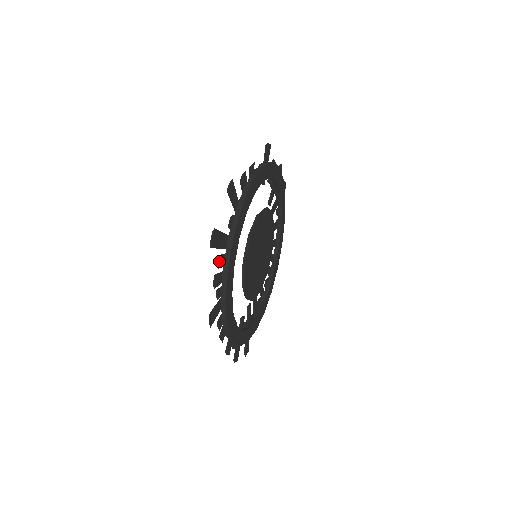
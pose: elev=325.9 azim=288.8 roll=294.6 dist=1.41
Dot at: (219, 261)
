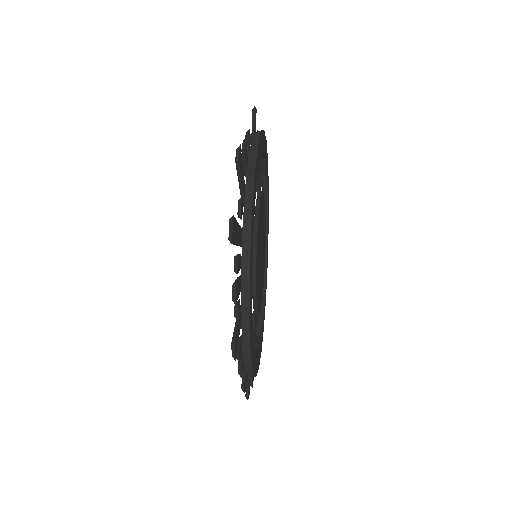
Dot at: (236, 264)
